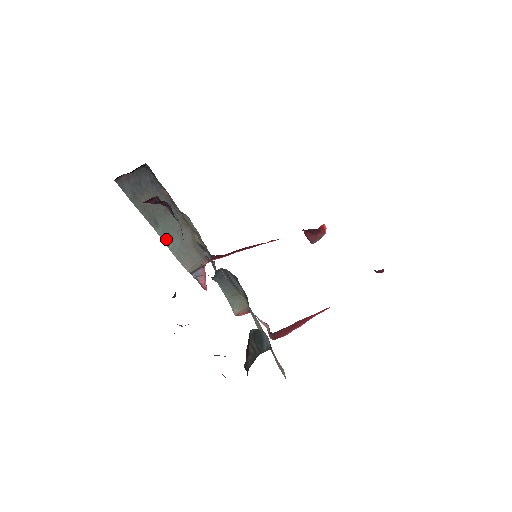
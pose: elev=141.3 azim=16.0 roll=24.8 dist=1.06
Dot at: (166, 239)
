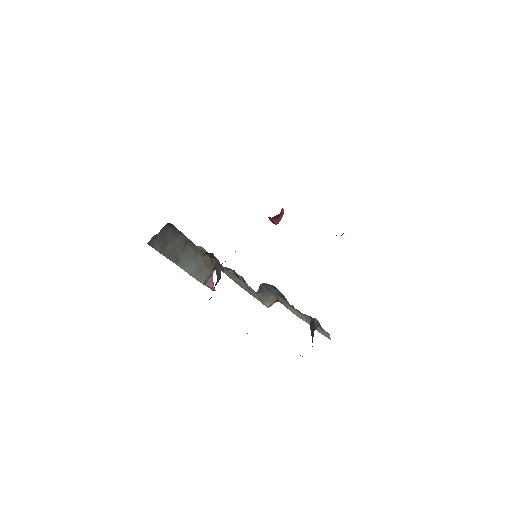
Dot at: (186, 268)
